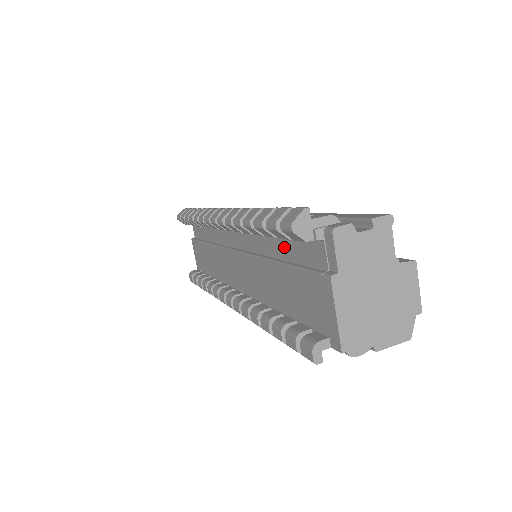
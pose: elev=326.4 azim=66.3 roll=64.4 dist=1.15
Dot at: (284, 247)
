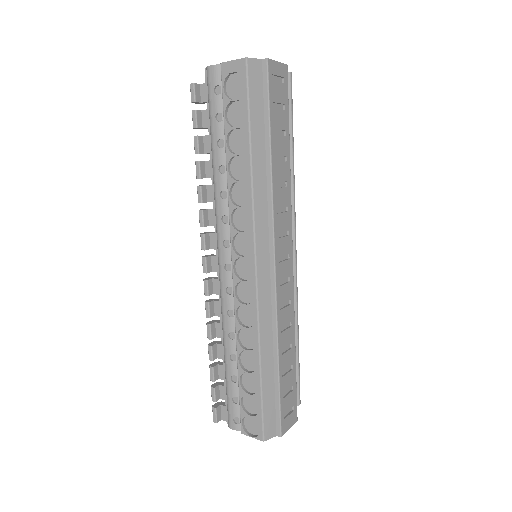
Dot at: occluded
